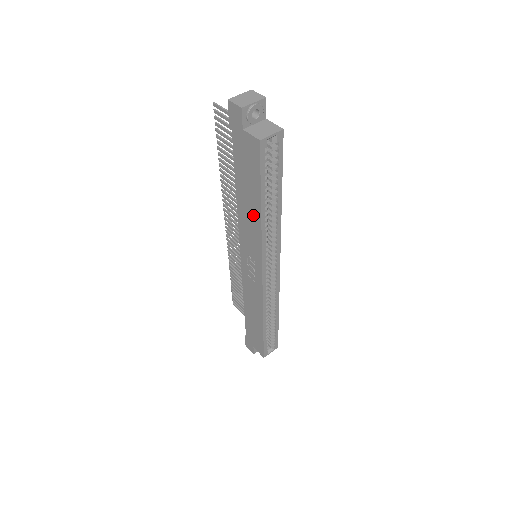
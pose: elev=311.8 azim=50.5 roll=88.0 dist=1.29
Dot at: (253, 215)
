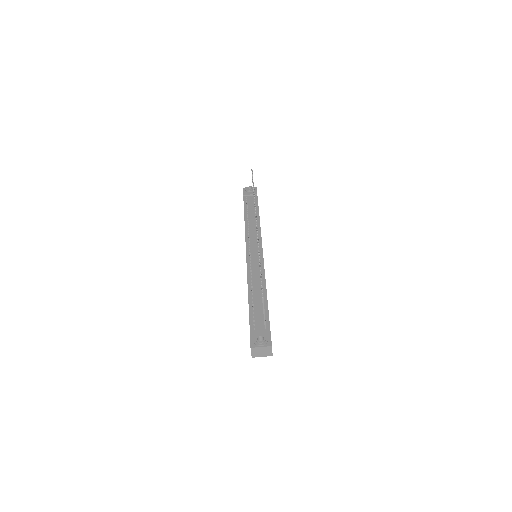
Dot at: occluded
